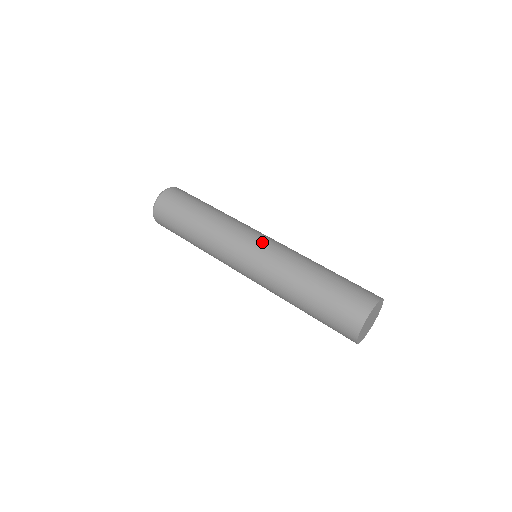
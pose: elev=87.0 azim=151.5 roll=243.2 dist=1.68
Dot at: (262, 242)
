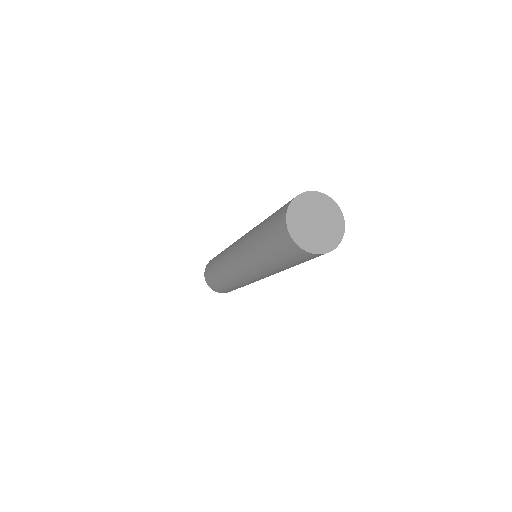
Dot at: occluded
